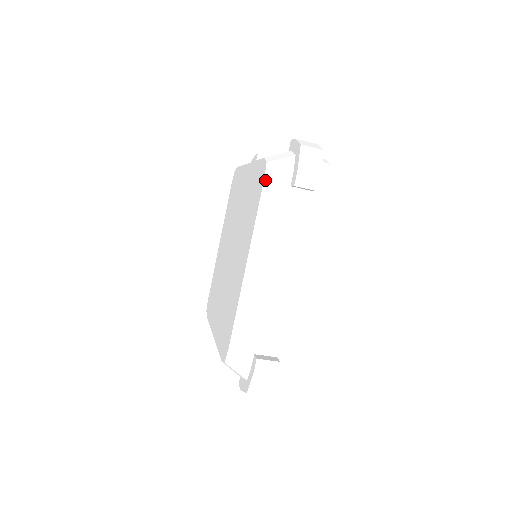
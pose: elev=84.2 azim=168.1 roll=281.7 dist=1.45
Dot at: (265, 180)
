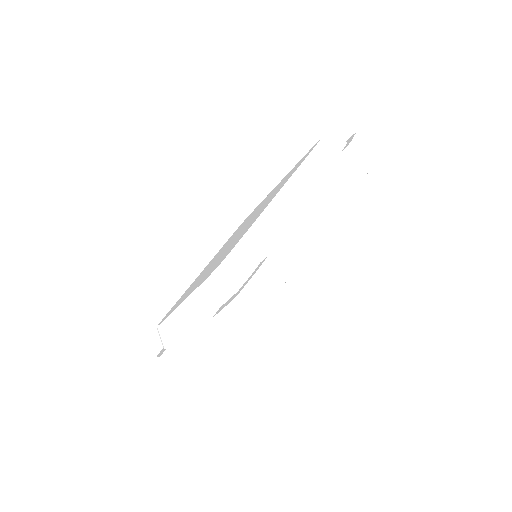
Dot at: (318, 144)
